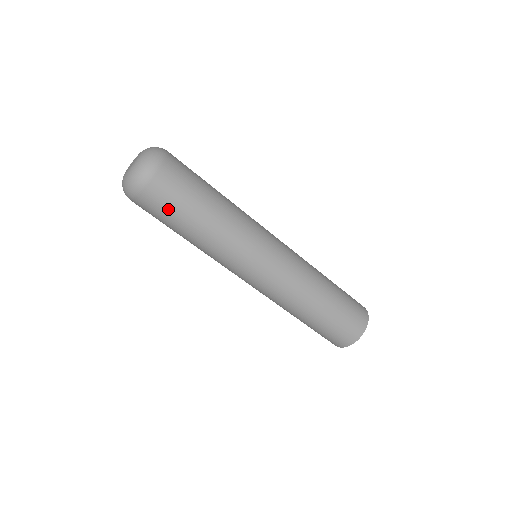
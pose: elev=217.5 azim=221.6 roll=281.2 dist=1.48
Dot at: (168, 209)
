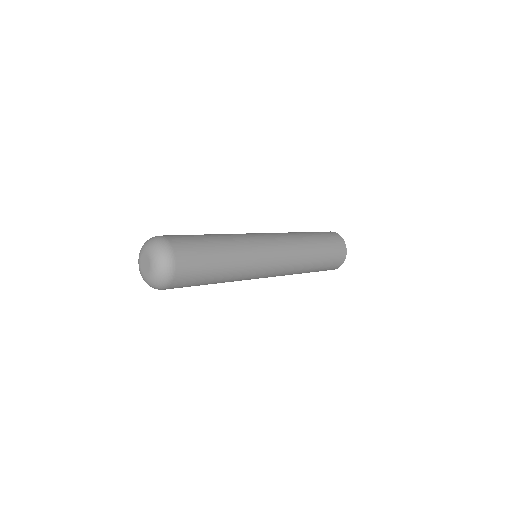
Dot at: occluded
